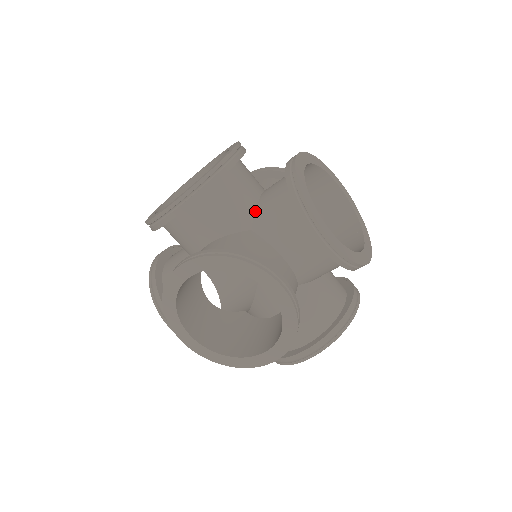
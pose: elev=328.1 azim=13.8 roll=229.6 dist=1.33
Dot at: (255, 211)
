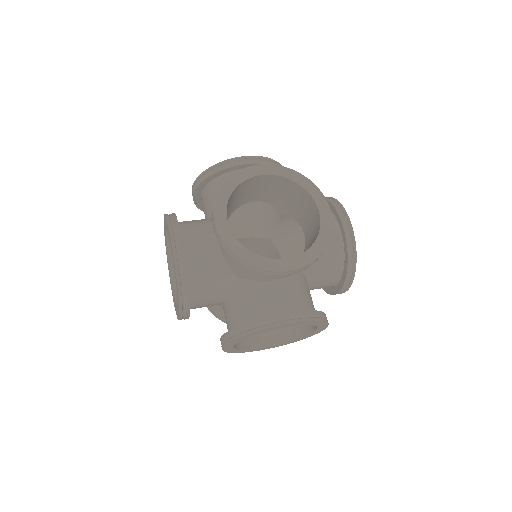
Dot at: occluded
